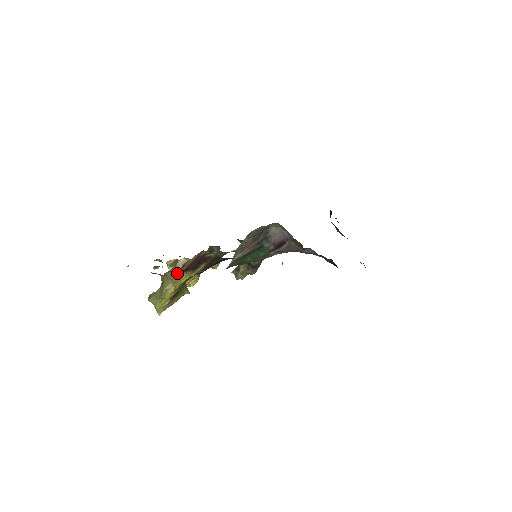
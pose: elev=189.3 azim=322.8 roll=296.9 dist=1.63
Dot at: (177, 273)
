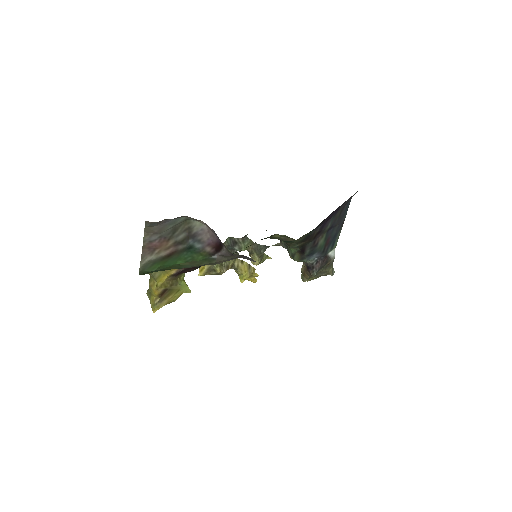
Dot at: occluded
